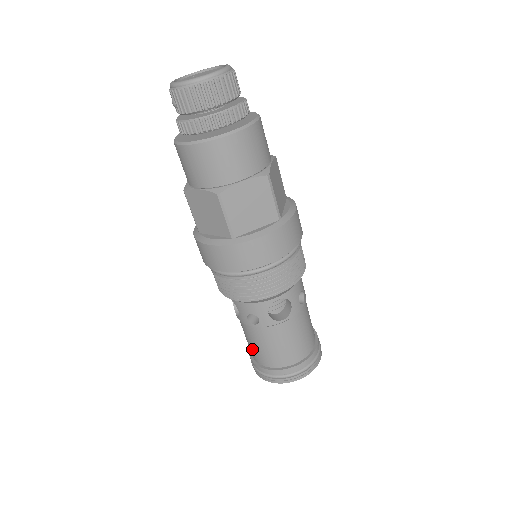
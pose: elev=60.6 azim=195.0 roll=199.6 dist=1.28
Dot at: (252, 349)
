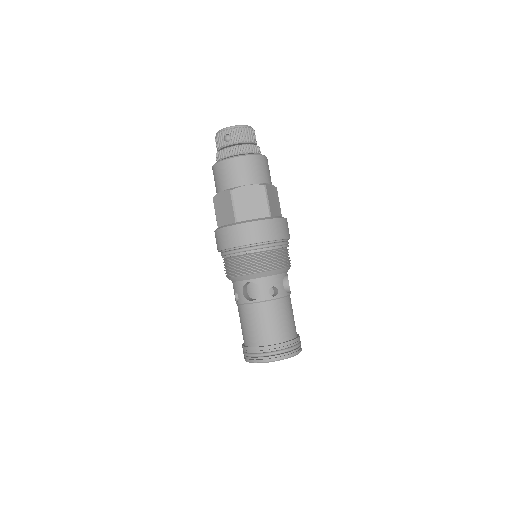
Dot at: (265, 331)
